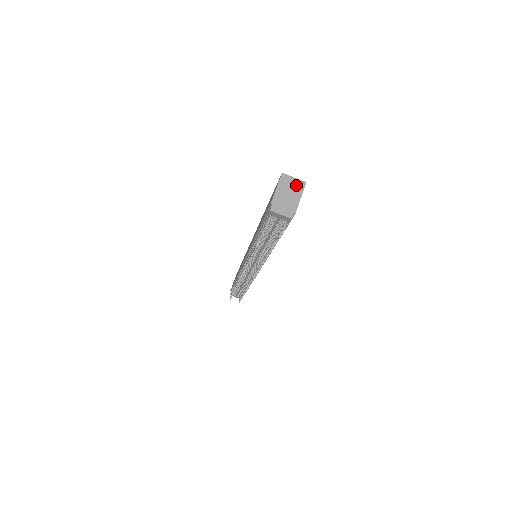
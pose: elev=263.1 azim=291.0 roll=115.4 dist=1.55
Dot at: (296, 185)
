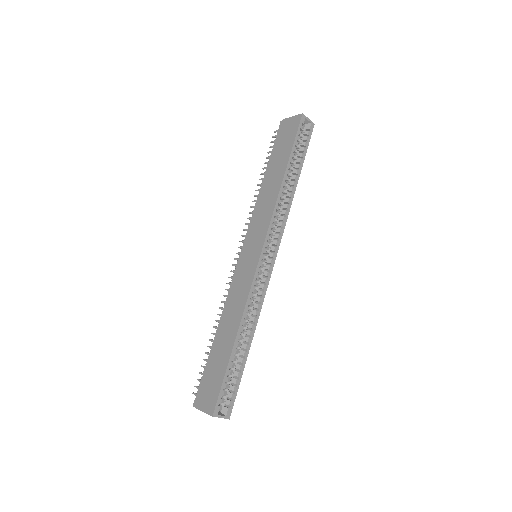
Dot at: occluded
